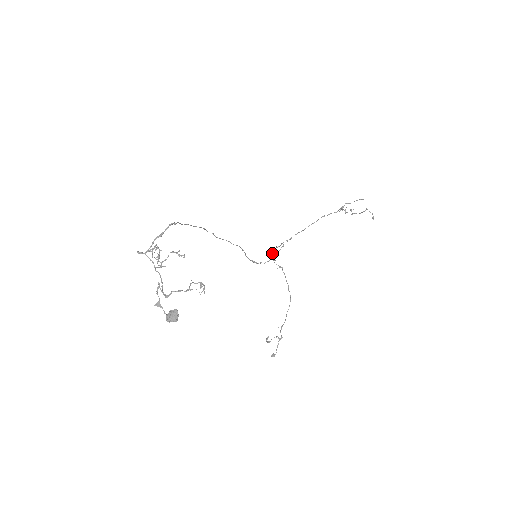
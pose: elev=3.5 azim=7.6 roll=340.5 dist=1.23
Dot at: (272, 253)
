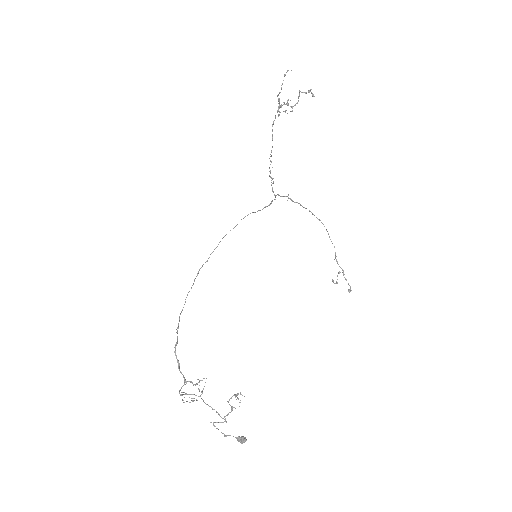
Dot at: occluded
